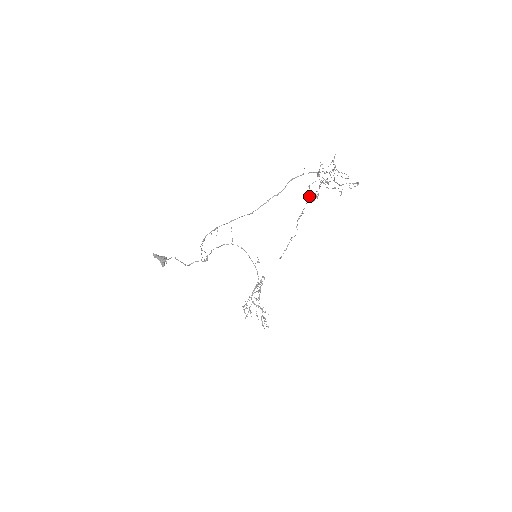
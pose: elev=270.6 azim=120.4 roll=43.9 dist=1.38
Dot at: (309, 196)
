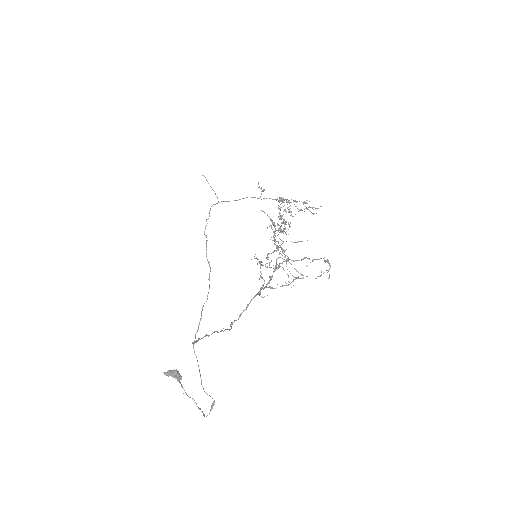
Dot at: (269, 217)
